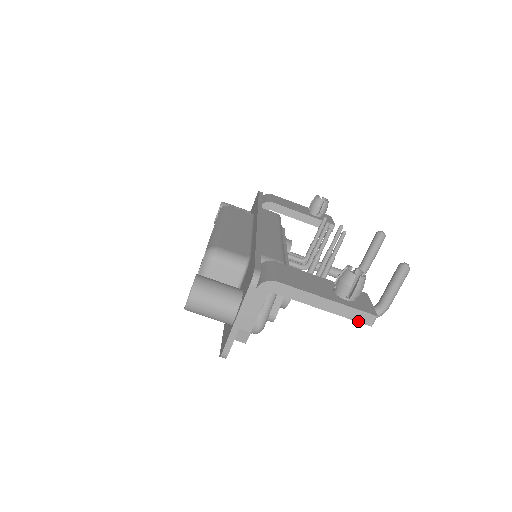
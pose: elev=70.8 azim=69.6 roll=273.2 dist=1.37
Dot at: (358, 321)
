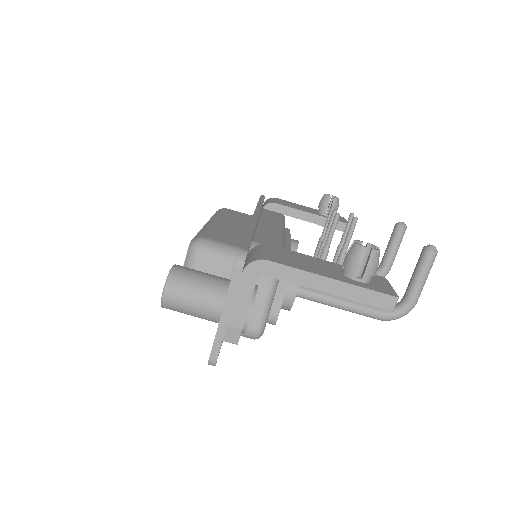
Dot at: (375, 306)
